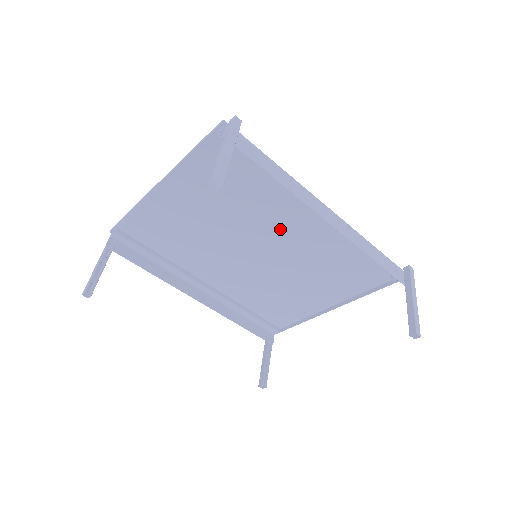
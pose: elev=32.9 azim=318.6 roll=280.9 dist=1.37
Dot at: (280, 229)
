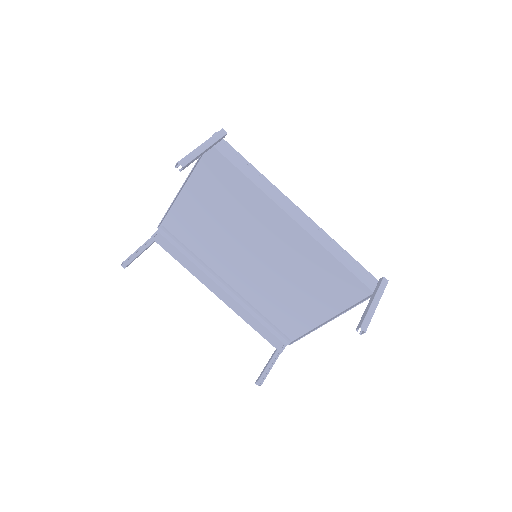
Dot at: (271, 231)
